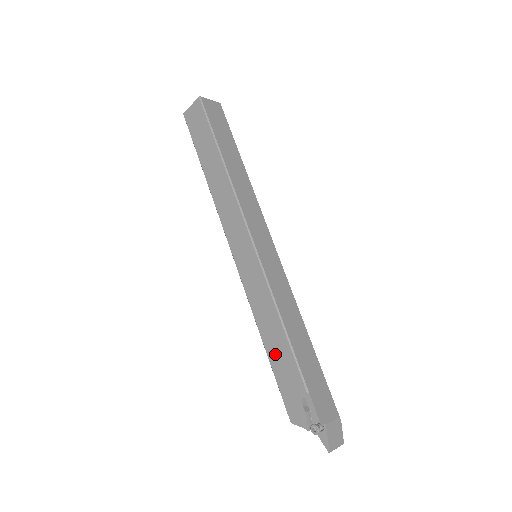
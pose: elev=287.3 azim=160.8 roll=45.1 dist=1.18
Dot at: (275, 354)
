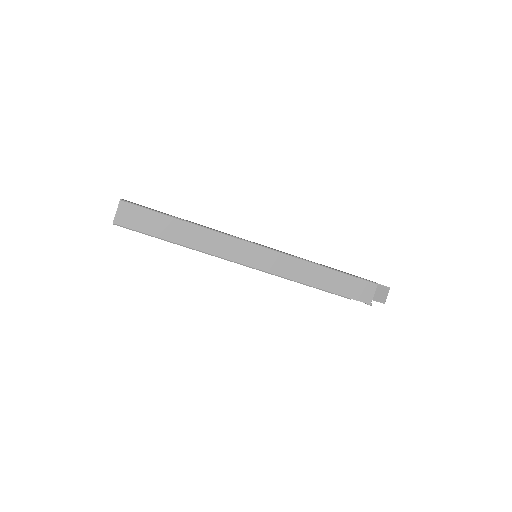
Dot at: occluded
